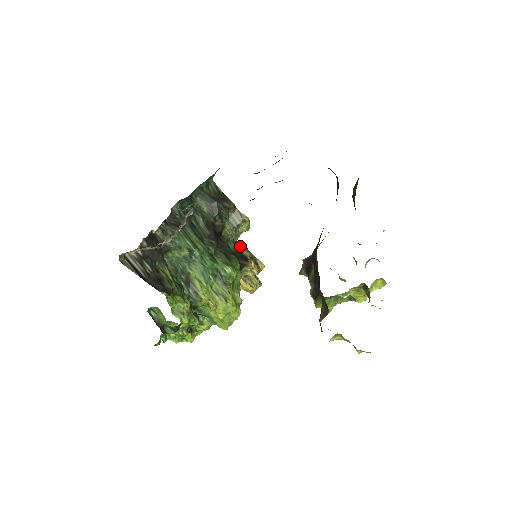
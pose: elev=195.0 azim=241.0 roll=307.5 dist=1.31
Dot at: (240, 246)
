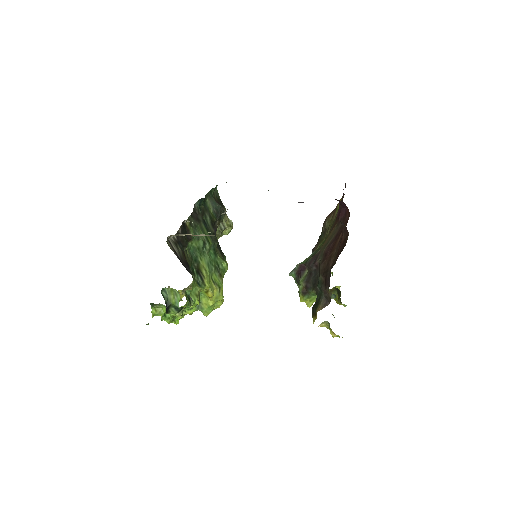
Dot at: occluded
